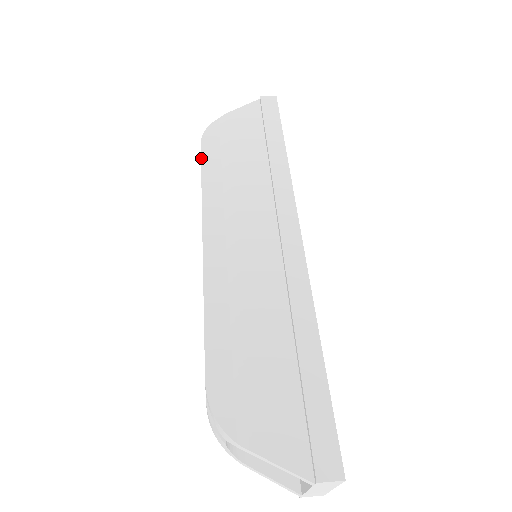
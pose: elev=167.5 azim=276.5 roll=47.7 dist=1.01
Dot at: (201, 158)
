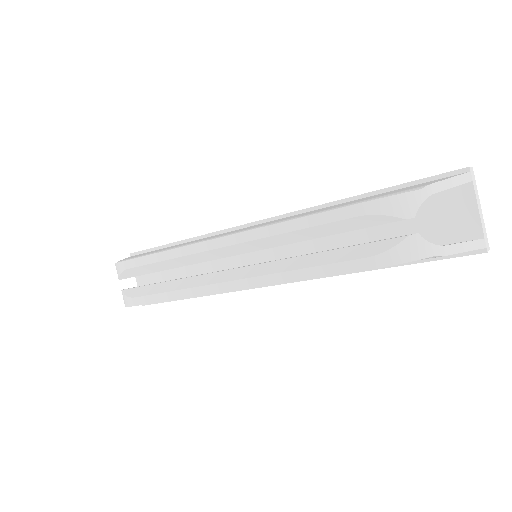
Dot at: (140, 257)
